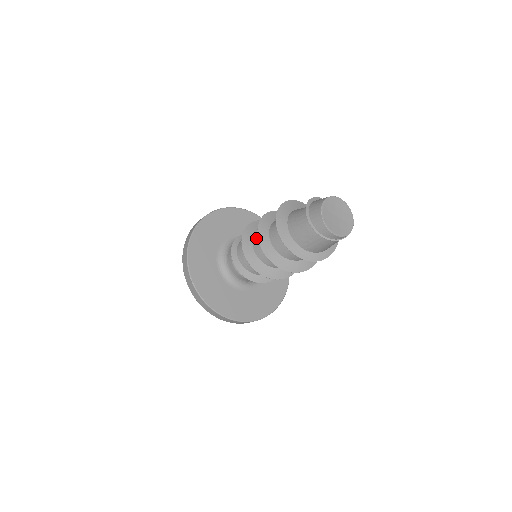
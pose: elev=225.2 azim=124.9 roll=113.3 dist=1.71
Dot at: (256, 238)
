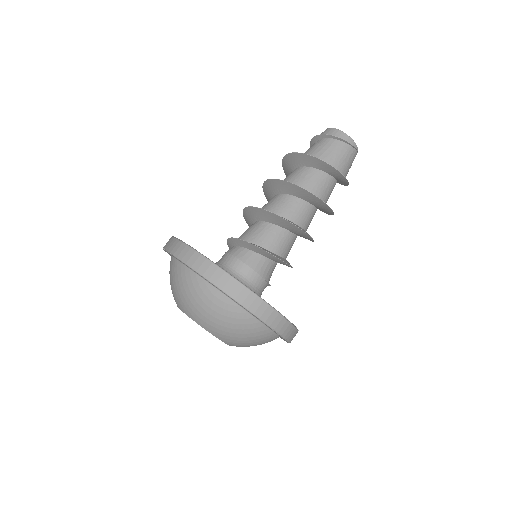
Dot at: occluded
